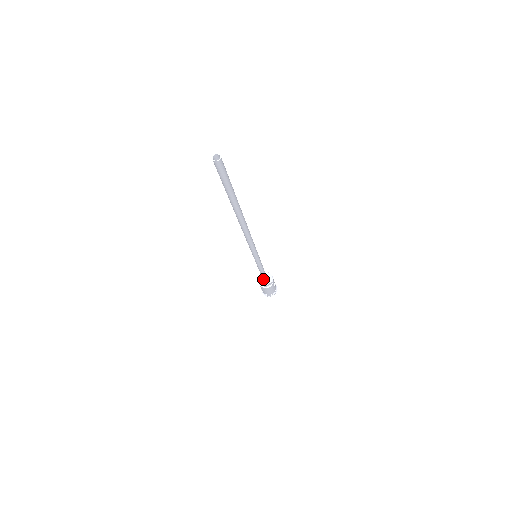
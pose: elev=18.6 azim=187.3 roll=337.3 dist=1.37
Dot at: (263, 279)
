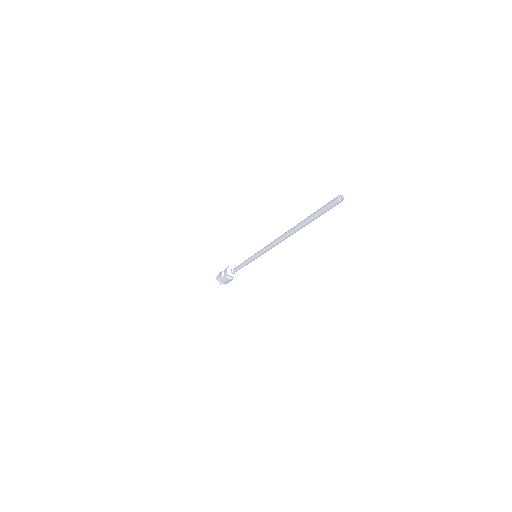
Dot at: (235, 272)
